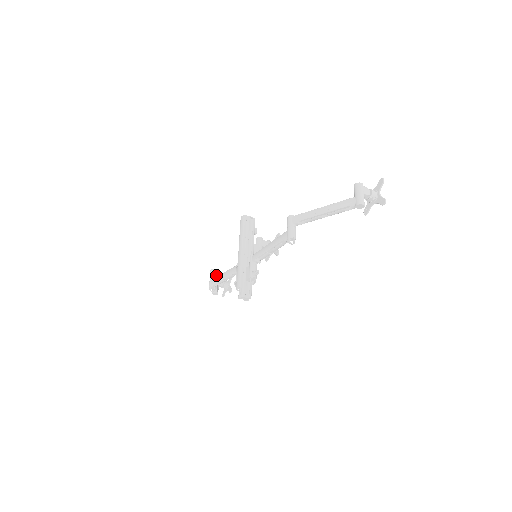
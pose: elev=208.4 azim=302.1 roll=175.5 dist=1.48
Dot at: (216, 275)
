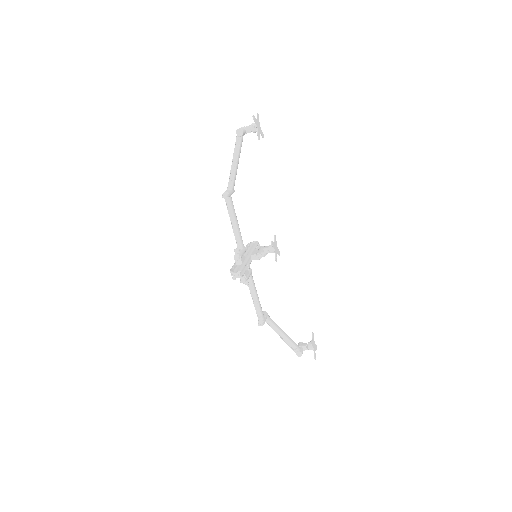
Dot at: (265, 314)
